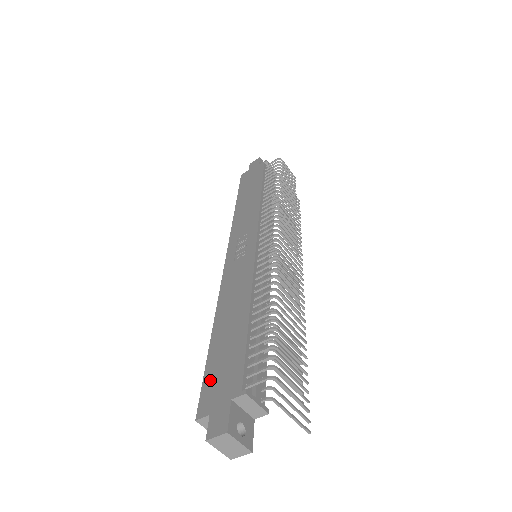
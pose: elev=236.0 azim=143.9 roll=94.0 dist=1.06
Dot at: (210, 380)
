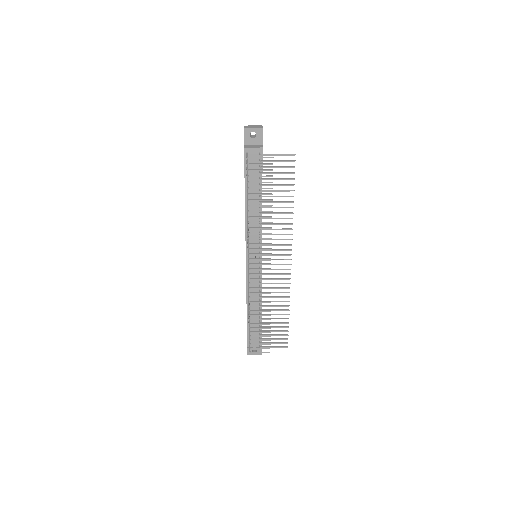
Dot at: occluded
